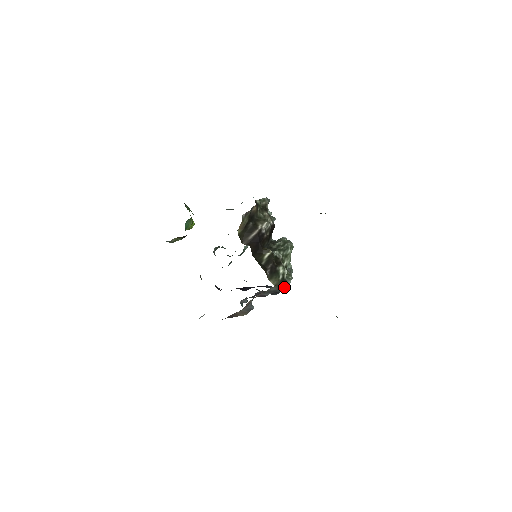
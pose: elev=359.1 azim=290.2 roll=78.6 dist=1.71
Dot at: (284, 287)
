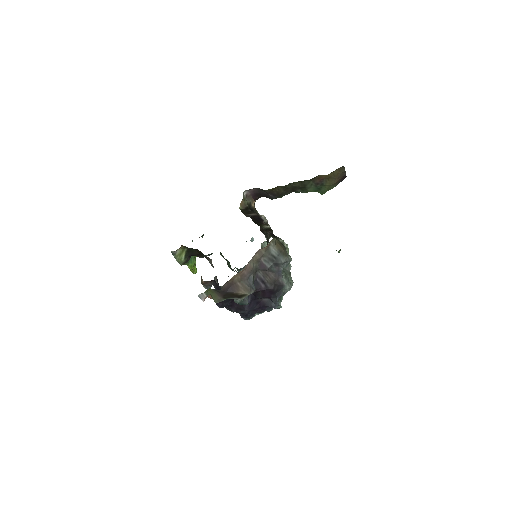
Dot at: (284, 255)
